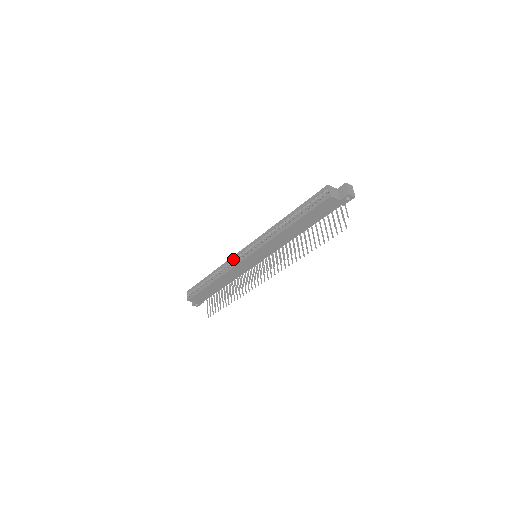
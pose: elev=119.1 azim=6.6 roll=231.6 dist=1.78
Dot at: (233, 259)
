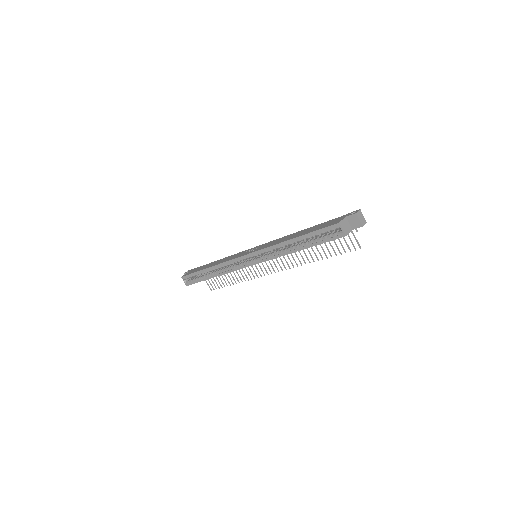
Dot at: (232, 263)
